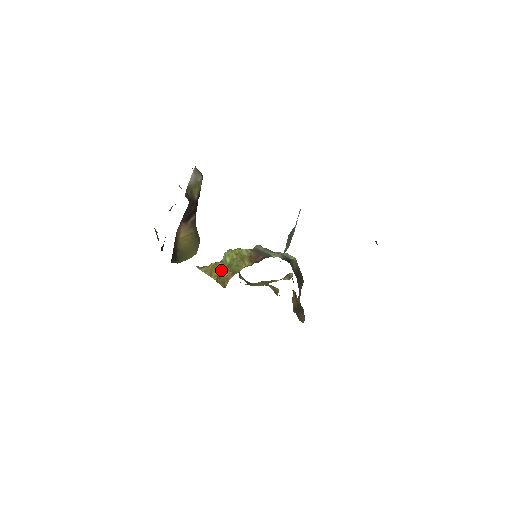
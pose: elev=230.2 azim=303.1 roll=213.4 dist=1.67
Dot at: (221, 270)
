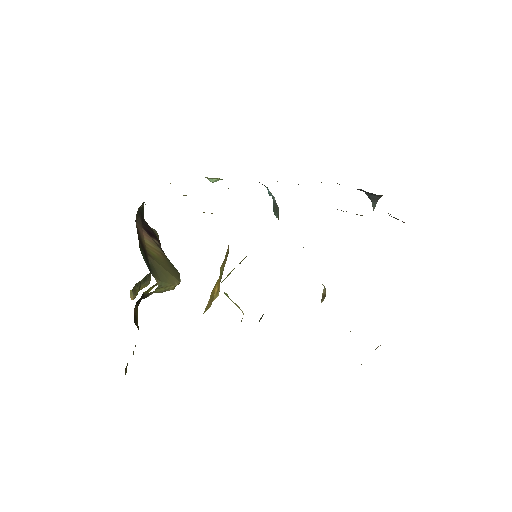
Dot at: occluded
